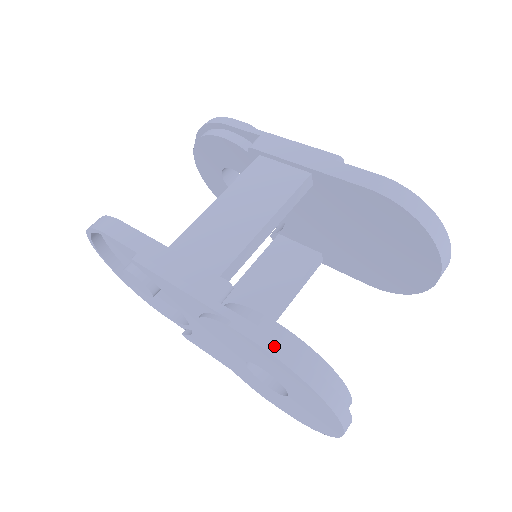
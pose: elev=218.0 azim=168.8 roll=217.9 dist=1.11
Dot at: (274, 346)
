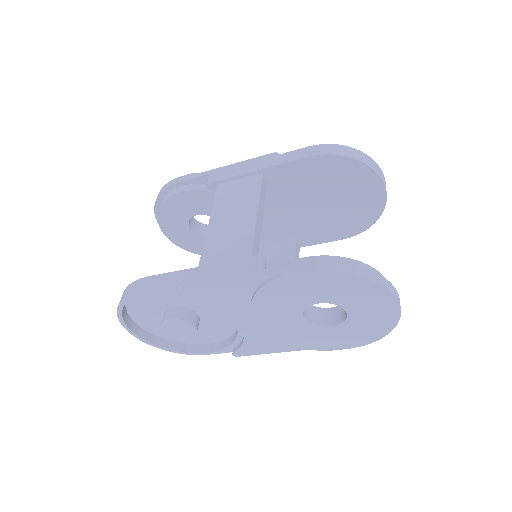
Dot at: (322, 265)
